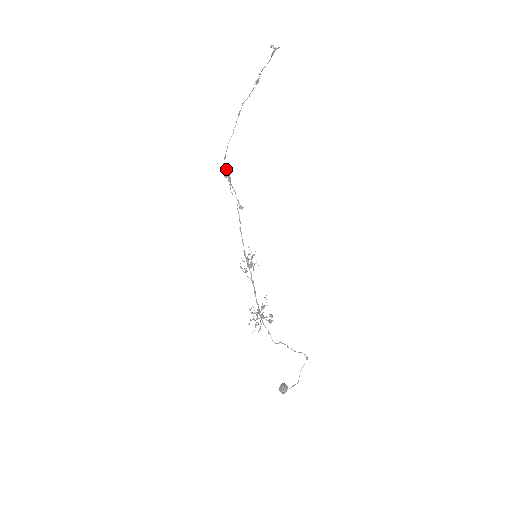
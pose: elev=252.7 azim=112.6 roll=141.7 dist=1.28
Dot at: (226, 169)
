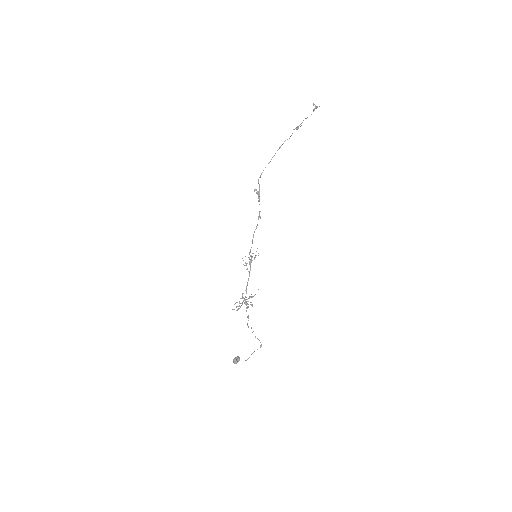
Dot at: (259, 185)
